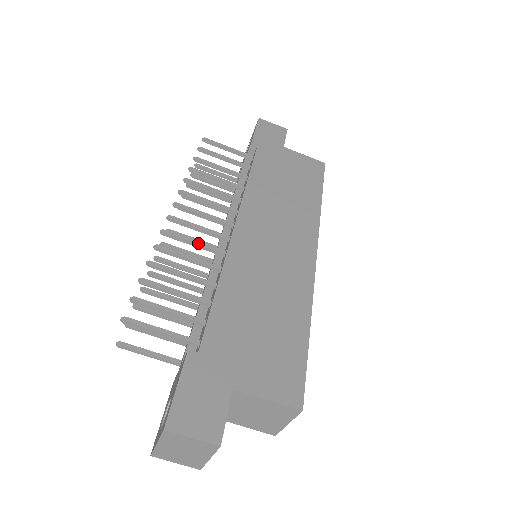
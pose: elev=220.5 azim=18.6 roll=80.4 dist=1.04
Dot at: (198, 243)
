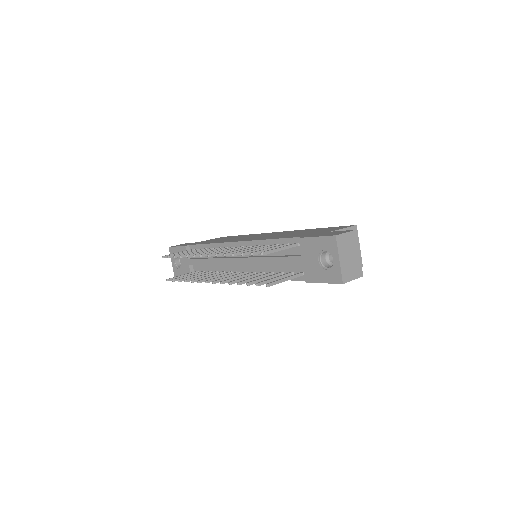
Dot at: (235, 249)
